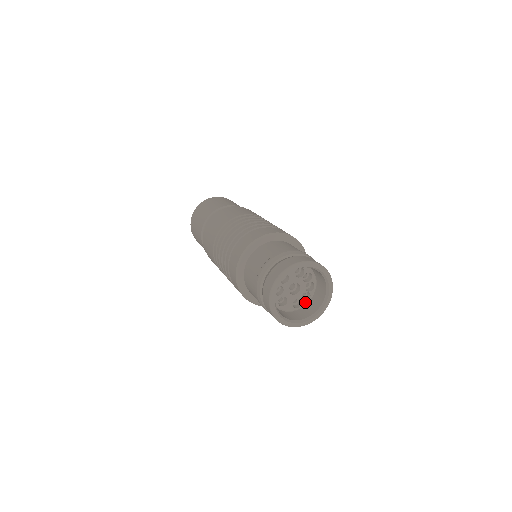
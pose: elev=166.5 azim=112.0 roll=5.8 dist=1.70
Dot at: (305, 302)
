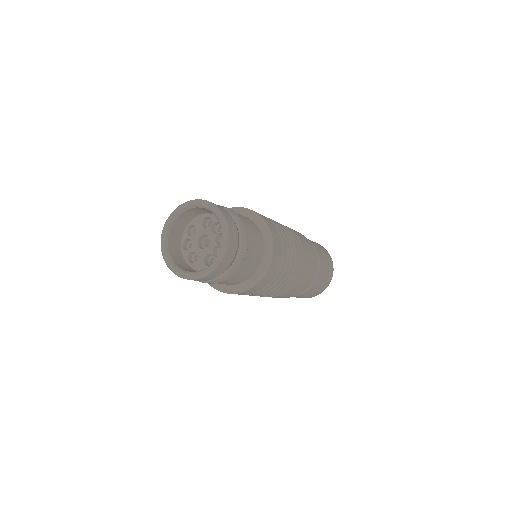
Dot at: occluded
